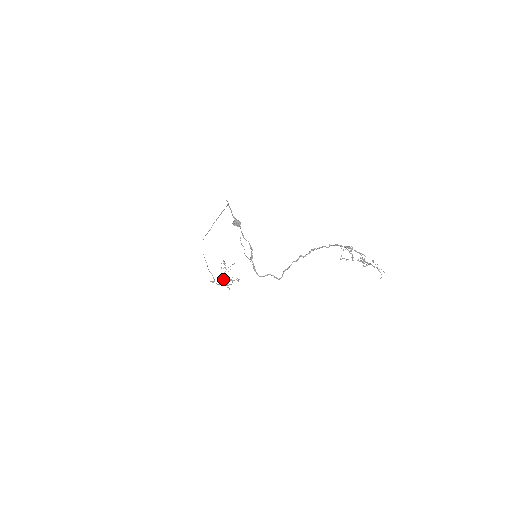
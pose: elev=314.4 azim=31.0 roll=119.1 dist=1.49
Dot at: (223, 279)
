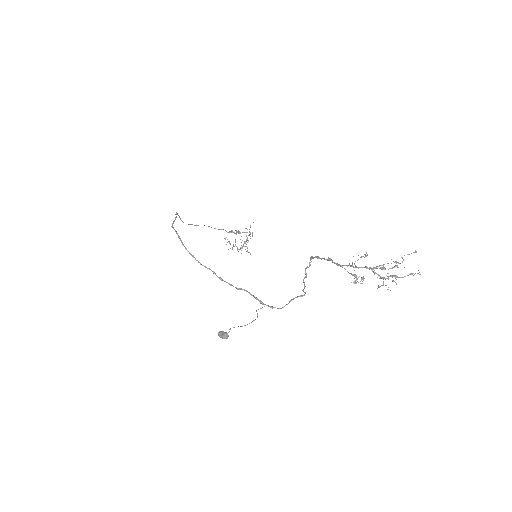
Dot at: (241, 247)
